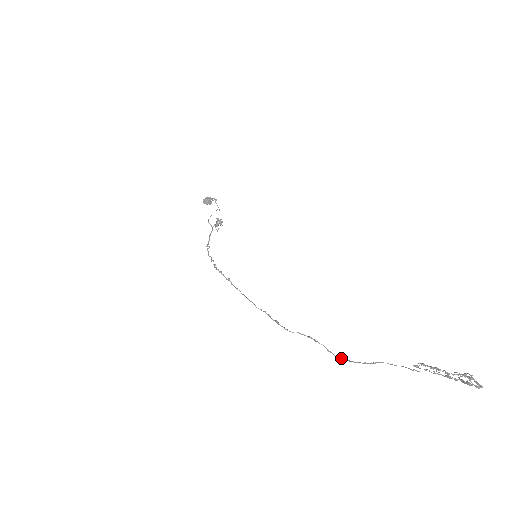
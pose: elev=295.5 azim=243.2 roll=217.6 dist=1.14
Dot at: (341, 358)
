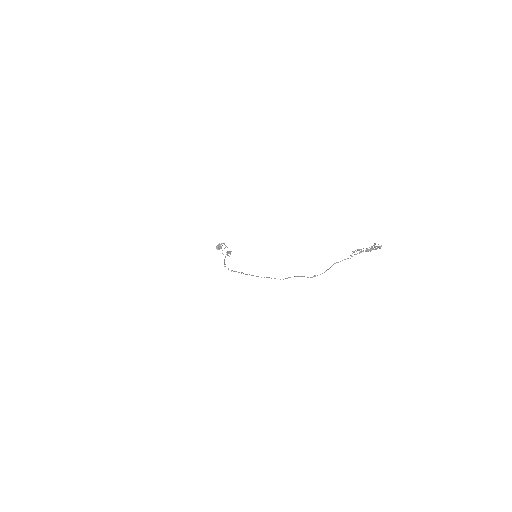
Dot at: (315, 276)
